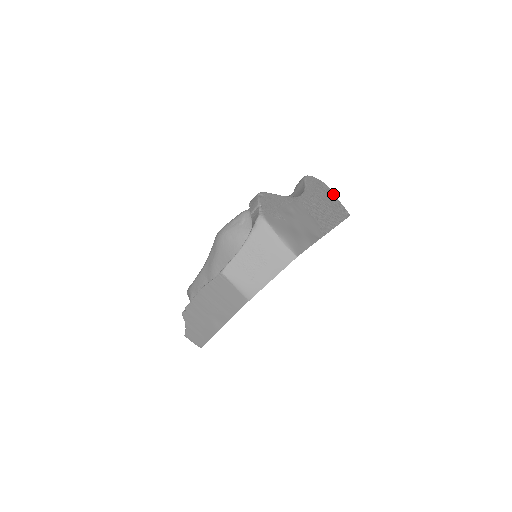
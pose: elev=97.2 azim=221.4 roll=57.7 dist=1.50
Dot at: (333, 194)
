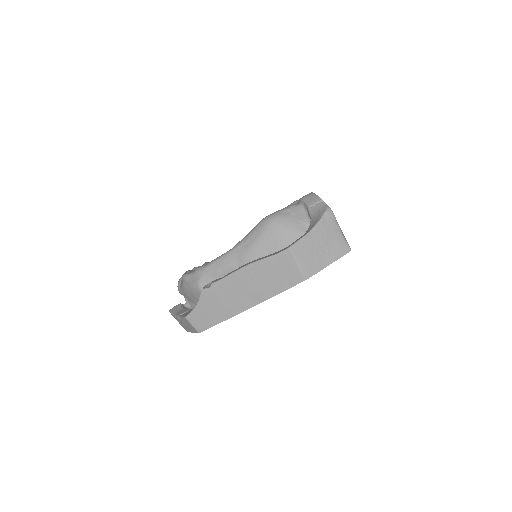
Dot at: occluded
